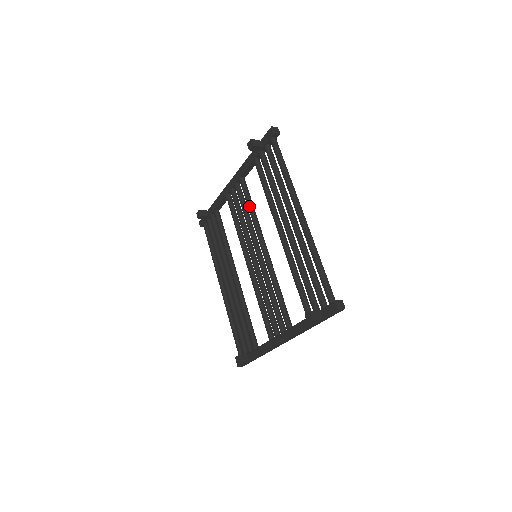
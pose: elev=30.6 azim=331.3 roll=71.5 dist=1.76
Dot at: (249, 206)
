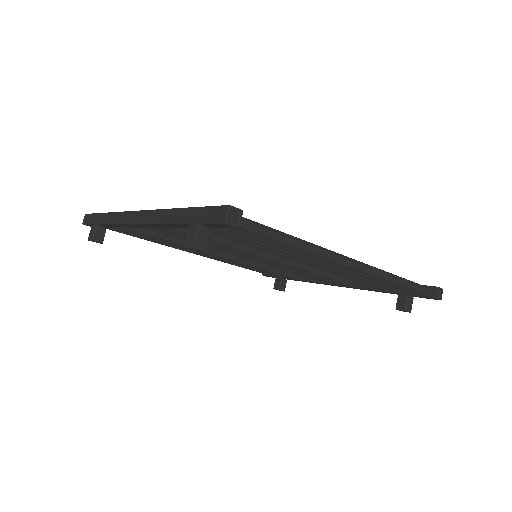
Dot at: occluded
